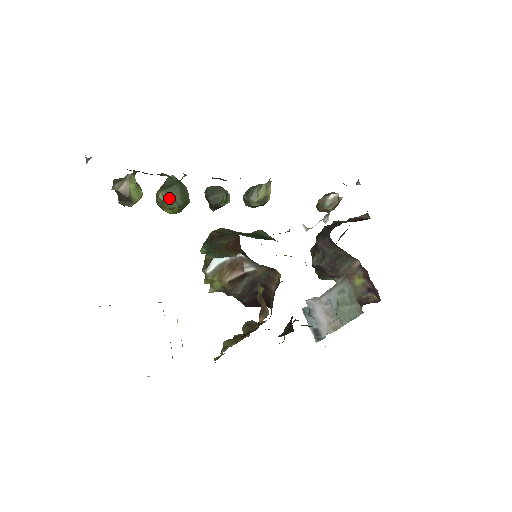
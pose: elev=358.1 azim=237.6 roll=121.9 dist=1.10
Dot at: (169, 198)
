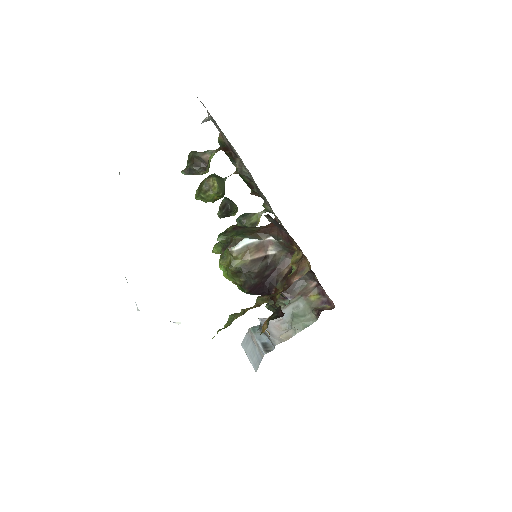
Dot at: (219, 184)
